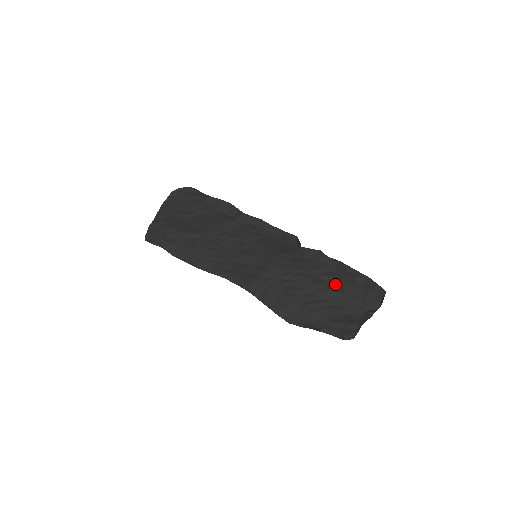
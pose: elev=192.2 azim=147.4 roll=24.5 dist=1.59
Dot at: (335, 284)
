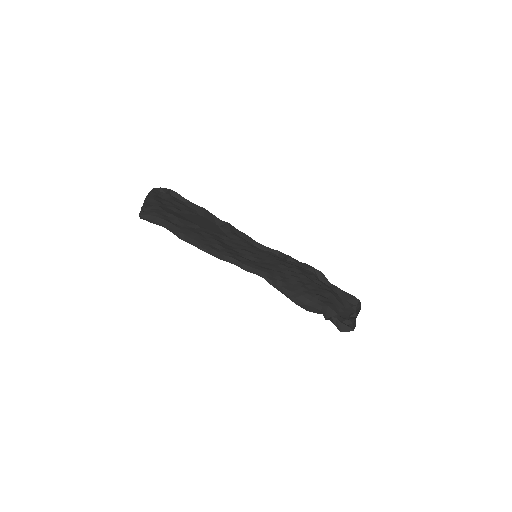
Dot at: (326, 288)
